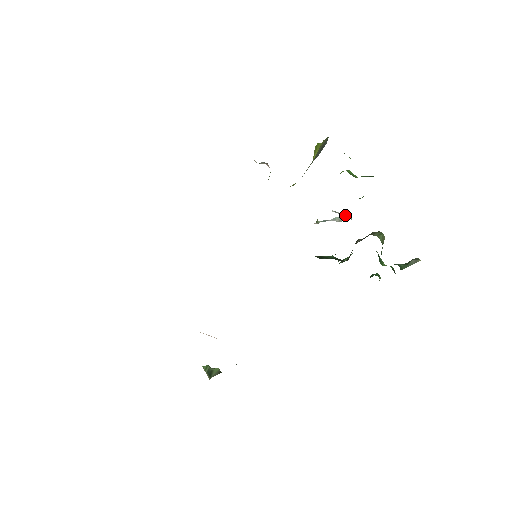
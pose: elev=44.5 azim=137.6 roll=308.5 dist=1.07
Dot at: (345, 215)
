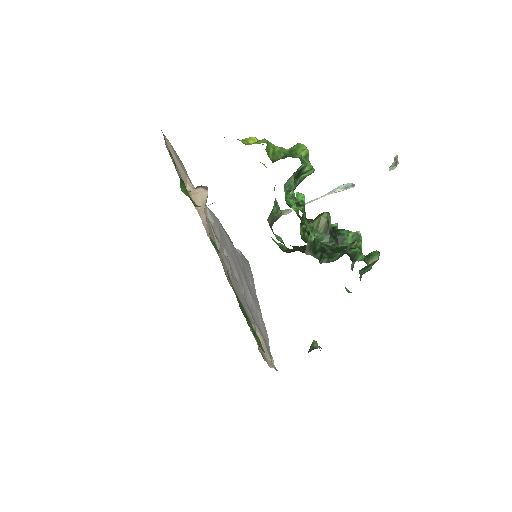
Dot at: (393, 163)
